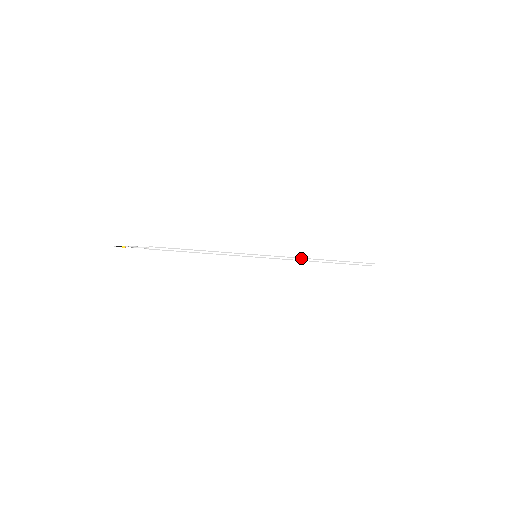
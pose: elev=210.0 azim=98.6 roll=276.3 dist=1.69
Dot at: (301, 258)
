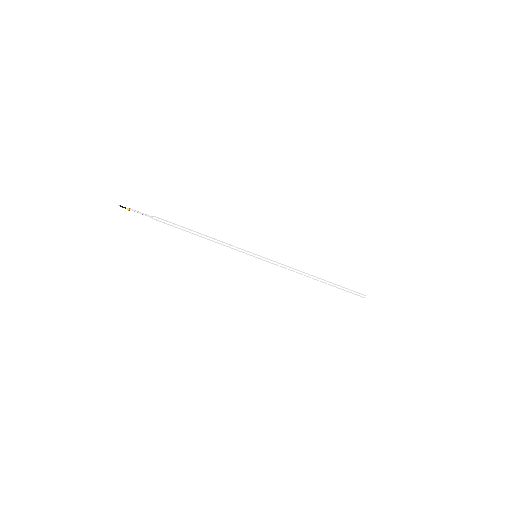
Dot at: (298, 270)
